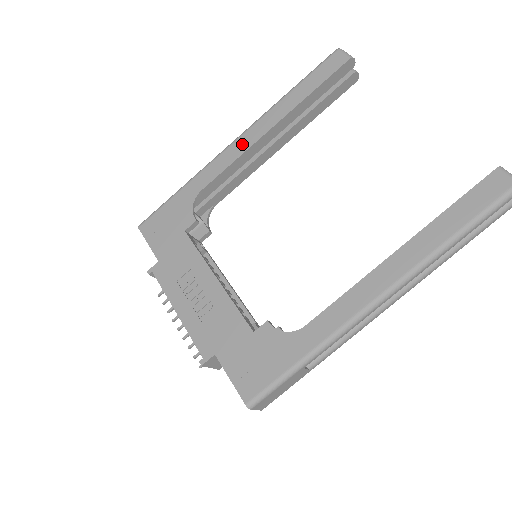
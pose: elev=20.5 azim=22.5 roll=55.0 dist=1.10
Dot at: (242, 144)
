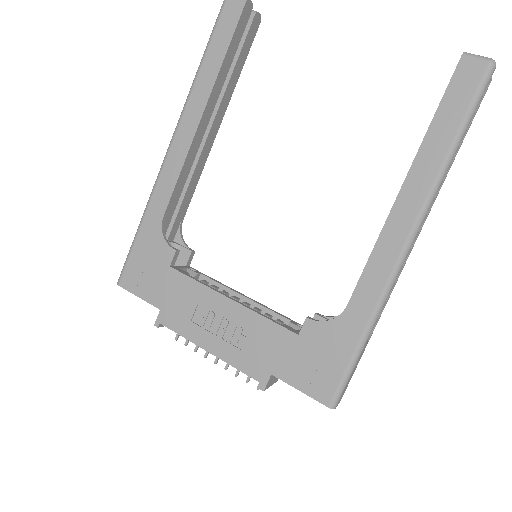
Dot at: (179, 148)
